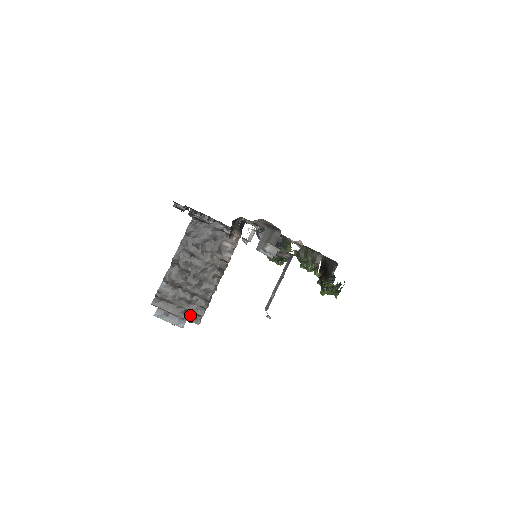
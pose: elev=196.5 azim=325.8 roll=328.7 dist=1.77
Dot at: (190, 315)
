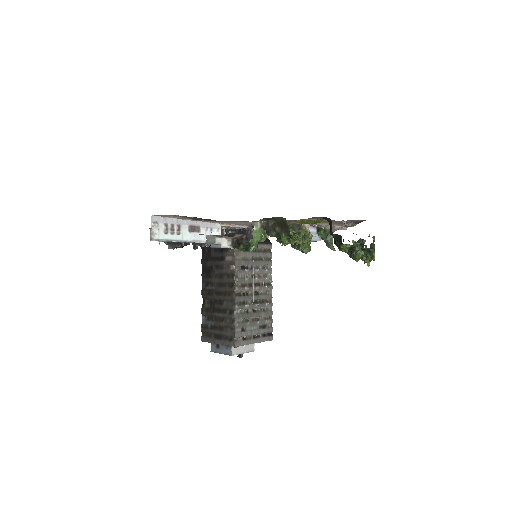
Dot at: (227, 339)
